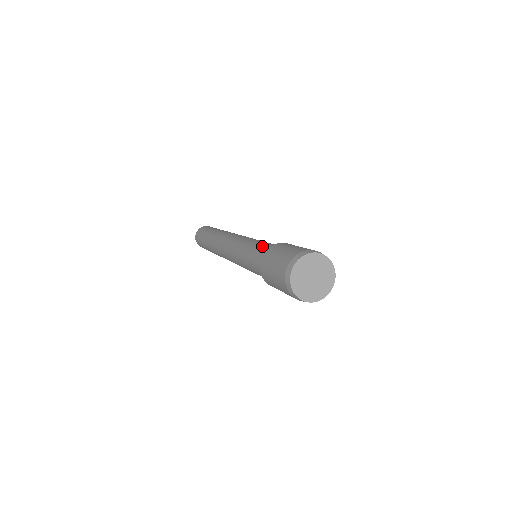
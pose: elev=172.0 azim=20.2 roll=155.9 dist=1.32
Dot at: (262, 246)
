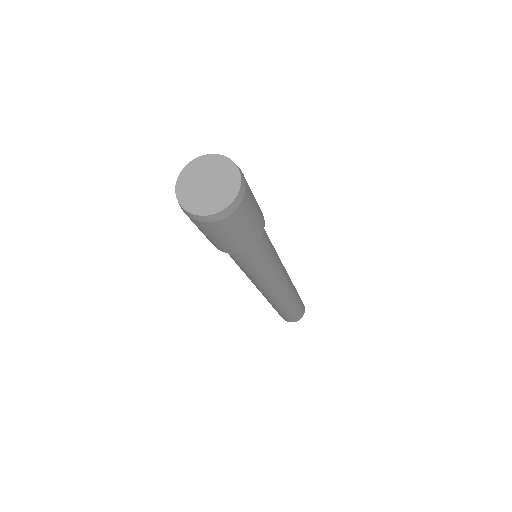
Dot at: occluded
